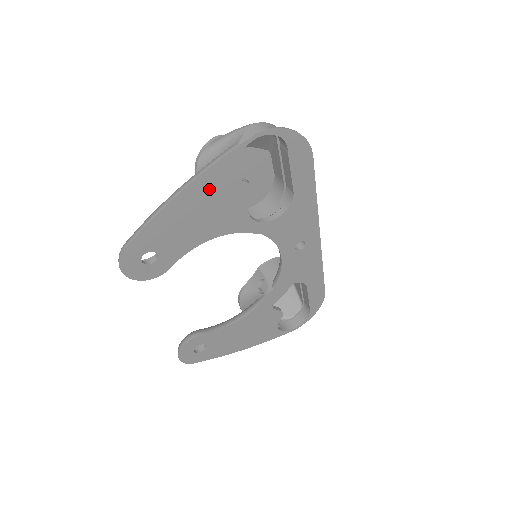
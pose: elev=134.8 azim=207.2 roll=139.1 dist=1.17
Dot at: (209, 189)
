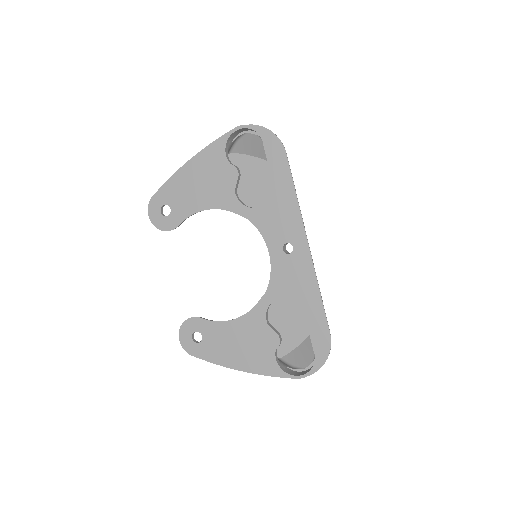
Dot at: (206, 164)
